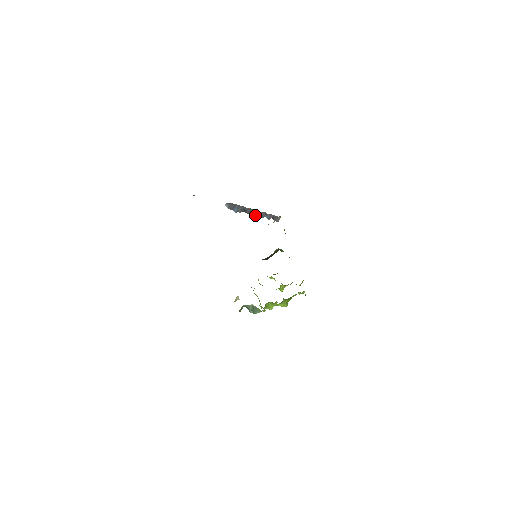
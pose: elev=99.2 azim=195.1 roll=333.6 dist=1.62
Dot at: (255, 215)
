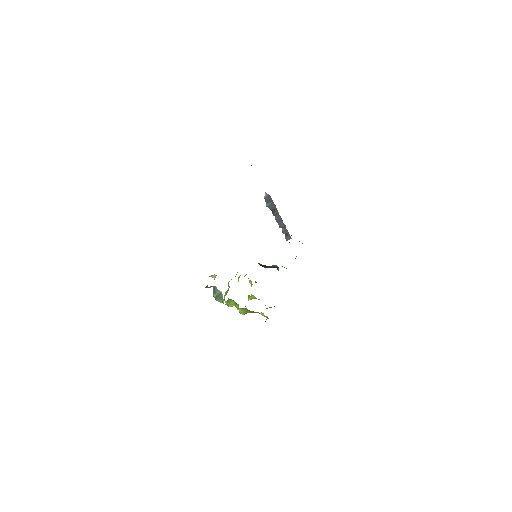
Dot at: (277, 221)
